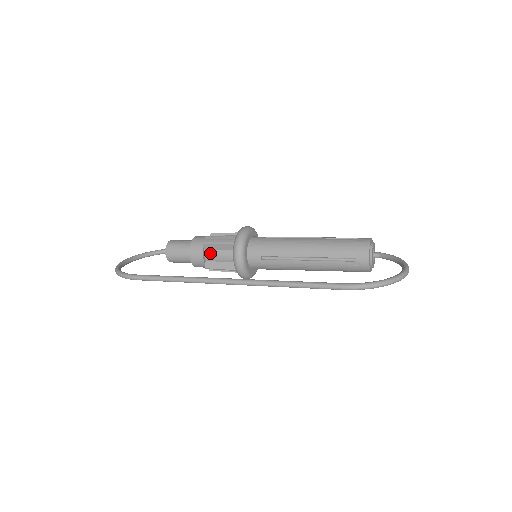
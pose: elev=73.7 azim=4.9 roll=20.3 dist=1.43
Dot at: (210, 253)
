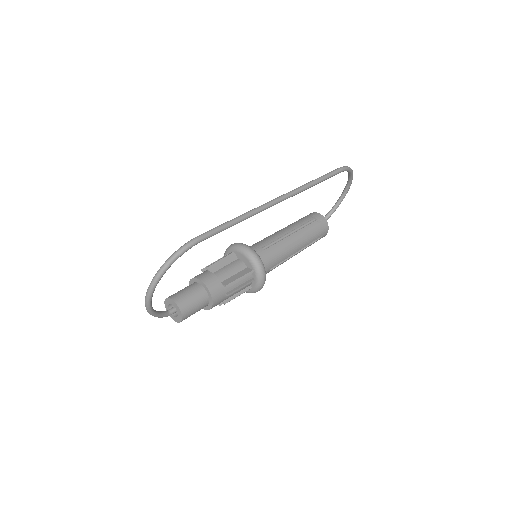
Dot at: (219, 273)
